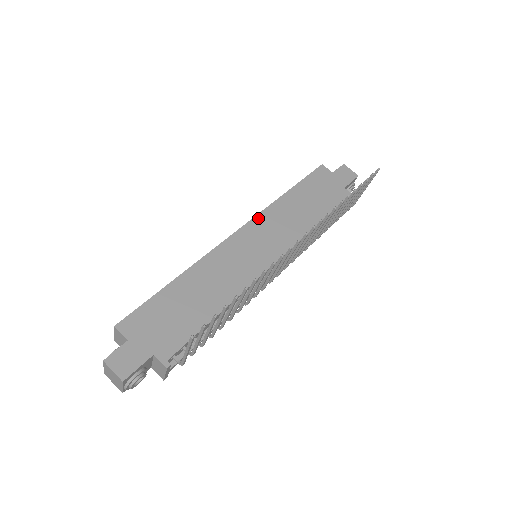
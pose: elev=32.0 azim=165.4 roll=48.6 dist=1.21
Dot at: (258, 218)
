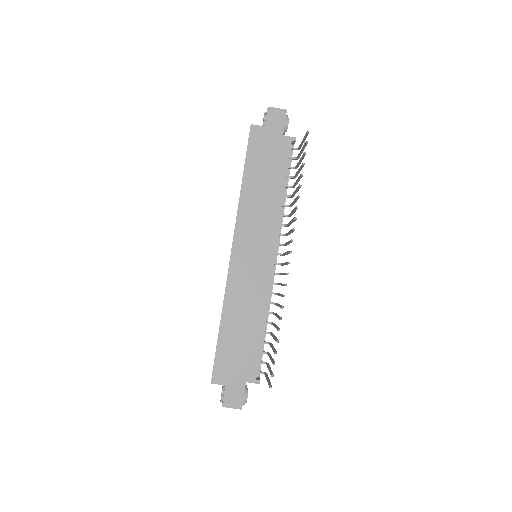
Dot at: (238, 228)
